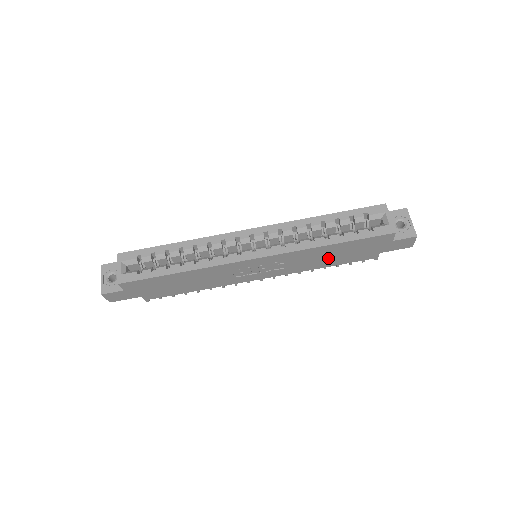
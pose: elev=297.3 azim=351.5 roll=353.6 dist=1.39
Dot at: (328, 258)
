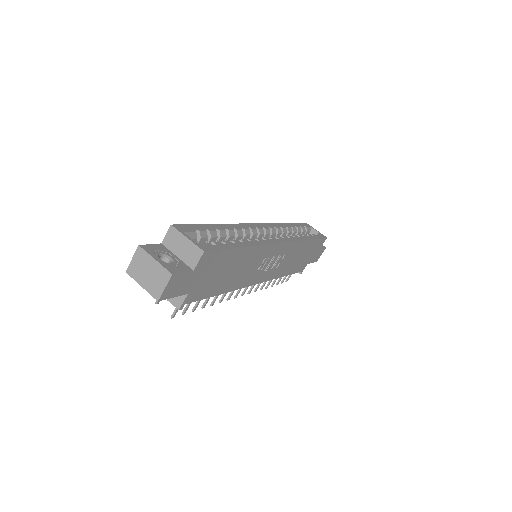
Dot at: (295, 261)
